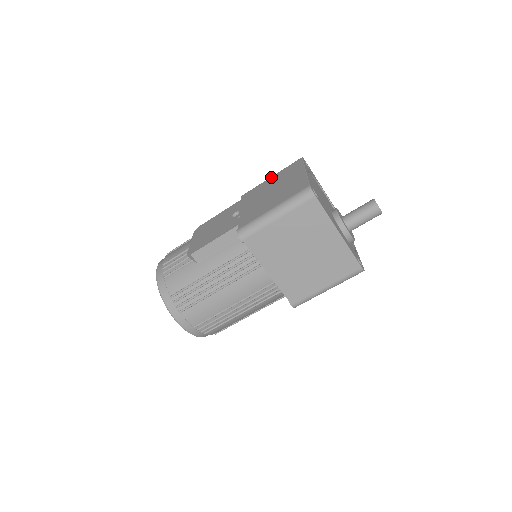
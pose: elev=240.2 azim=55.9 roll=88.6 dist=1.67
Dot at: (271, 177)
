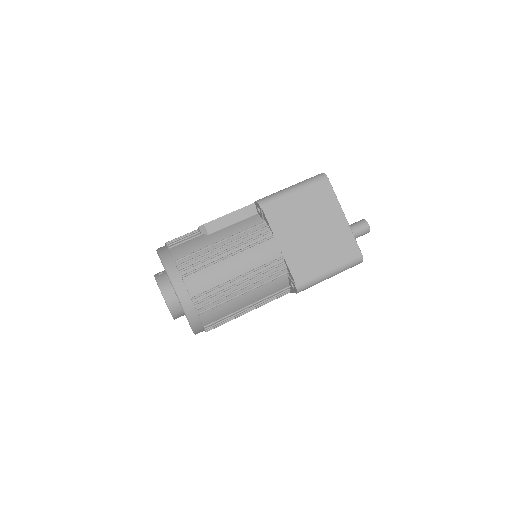
Dot at: occluded
